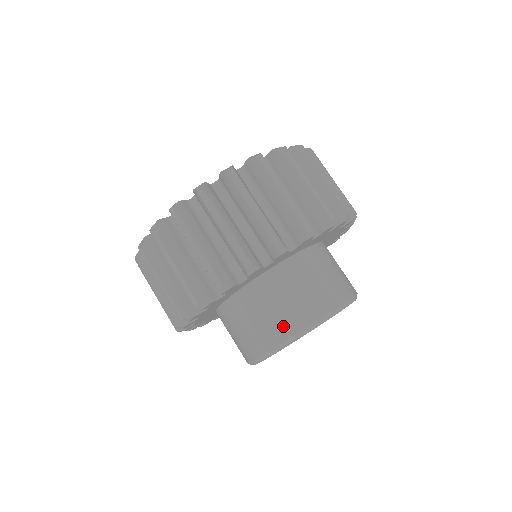
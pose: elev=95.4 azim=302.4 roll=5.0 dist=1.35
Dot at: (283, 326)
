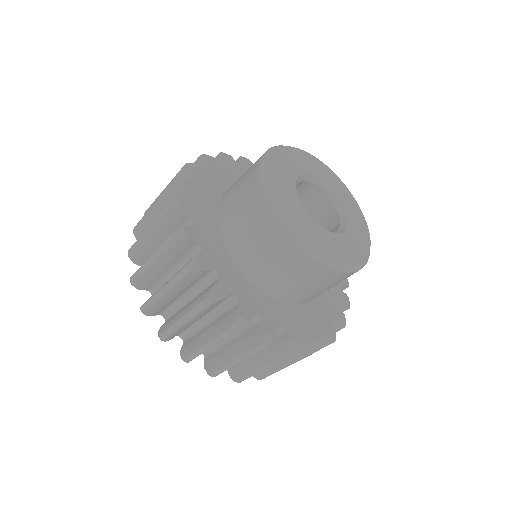
Dot at: (253, 166)
